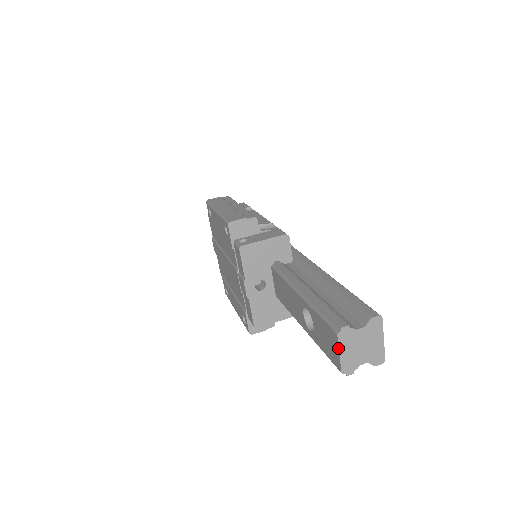
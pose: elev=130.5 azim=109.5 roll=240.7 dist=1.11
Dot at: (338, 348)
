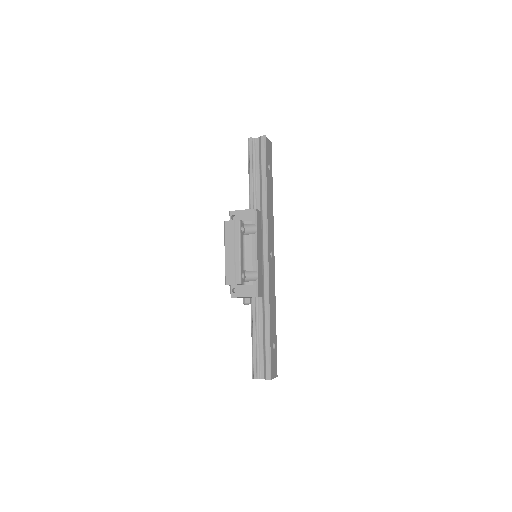
Dot at: occluded
